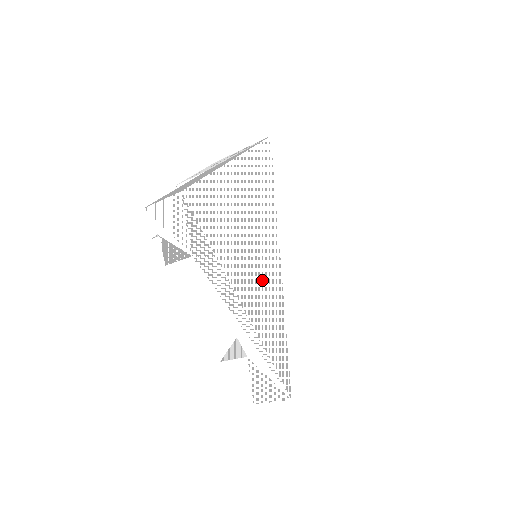
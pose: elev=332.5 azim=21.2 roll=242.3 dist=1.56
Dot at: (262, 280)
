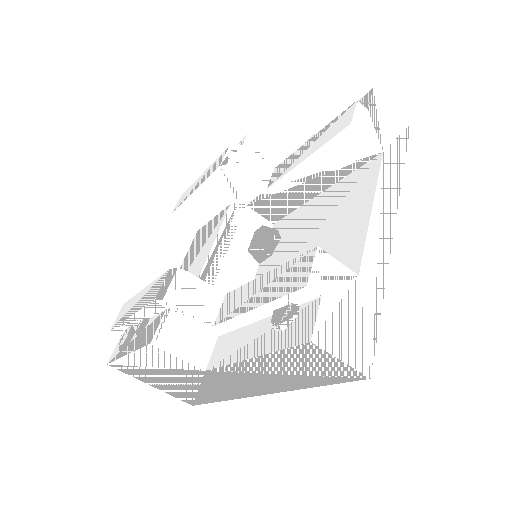
Dot at: occluded
